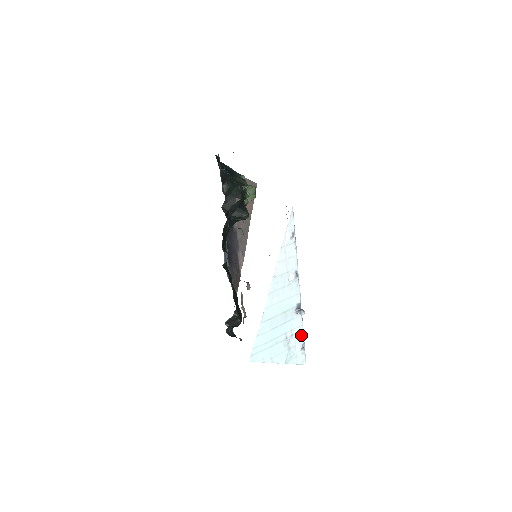
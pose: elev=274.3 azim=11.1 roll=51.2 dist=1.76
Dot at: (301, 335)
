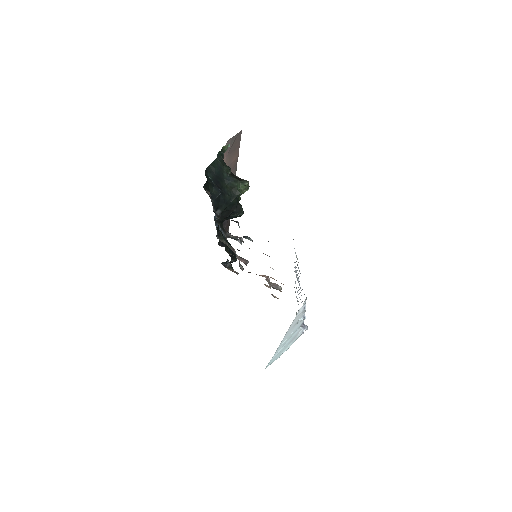
Dot at: (302, 329)
